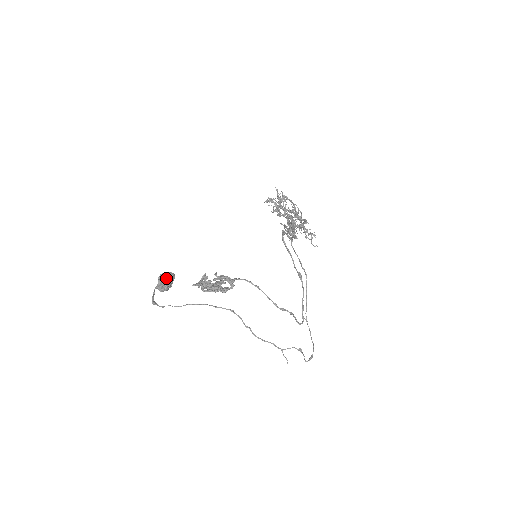
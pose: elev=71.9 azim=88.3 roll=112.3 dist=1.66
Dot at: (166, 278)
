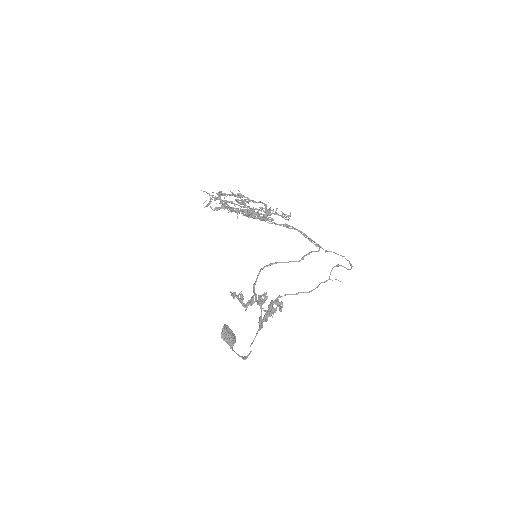
Dot at: (228, 336)
